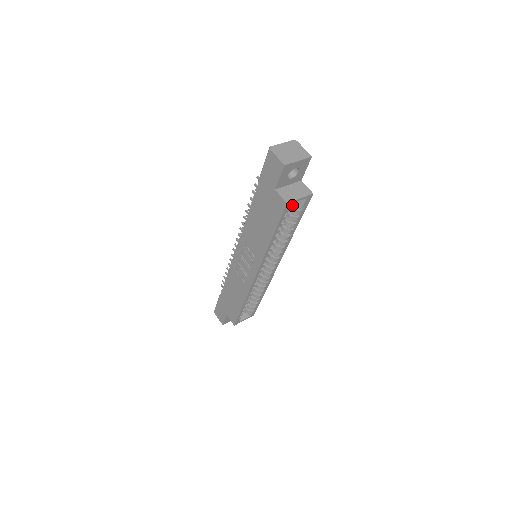
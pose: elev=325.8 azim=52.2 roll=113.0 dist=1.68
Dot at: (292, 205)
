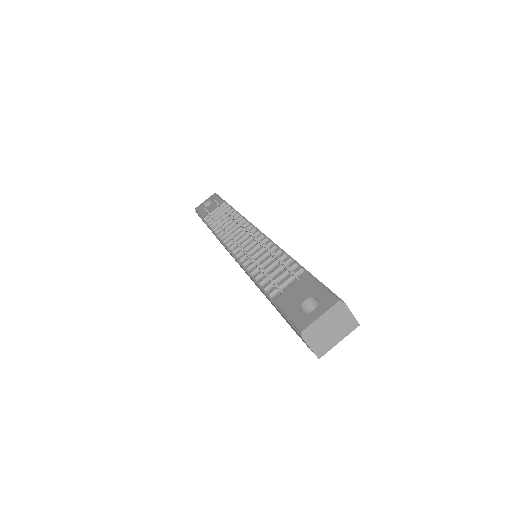
Dot at: occluded
